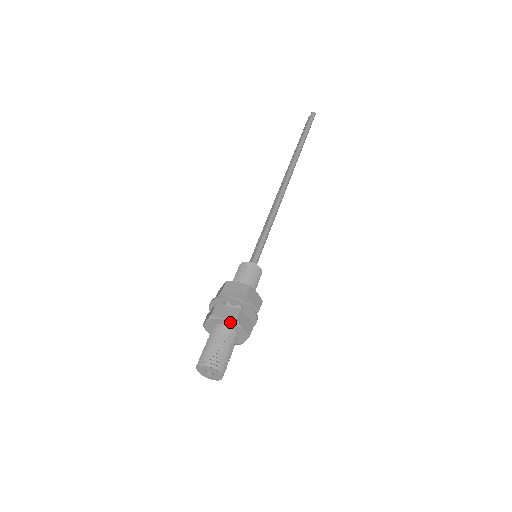
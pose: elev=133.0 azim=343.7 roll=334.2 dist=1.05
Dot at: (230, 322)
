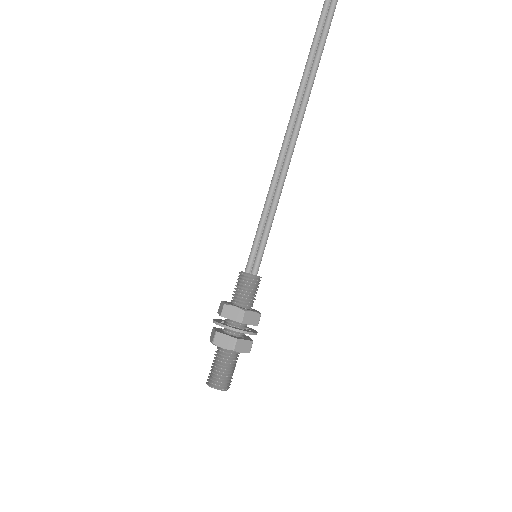
Dot at: occluded
